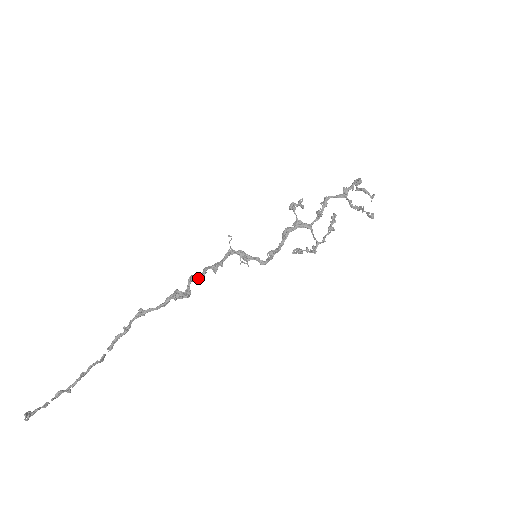
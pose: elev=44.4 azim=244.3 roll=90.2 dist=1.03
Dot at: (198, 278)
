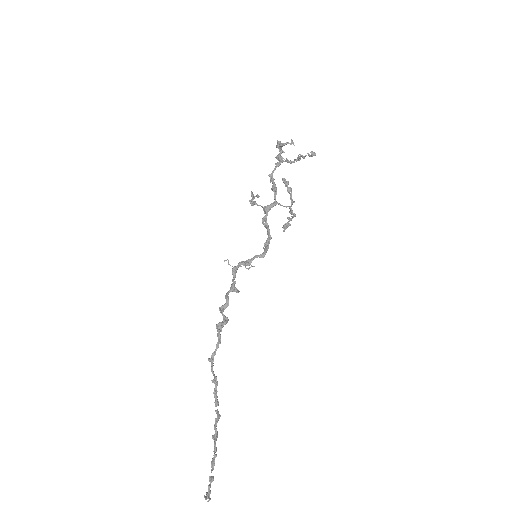
Dot at: (226, 305)
